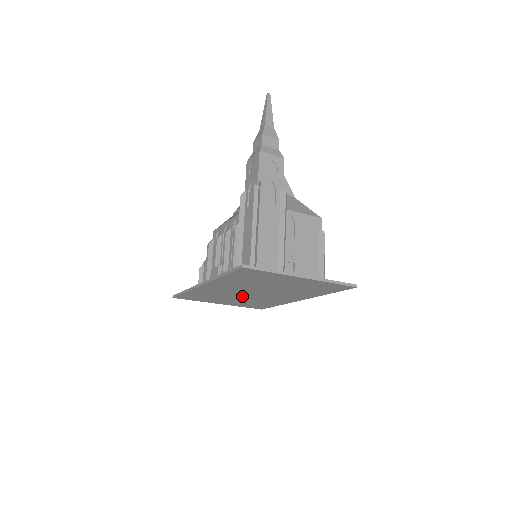
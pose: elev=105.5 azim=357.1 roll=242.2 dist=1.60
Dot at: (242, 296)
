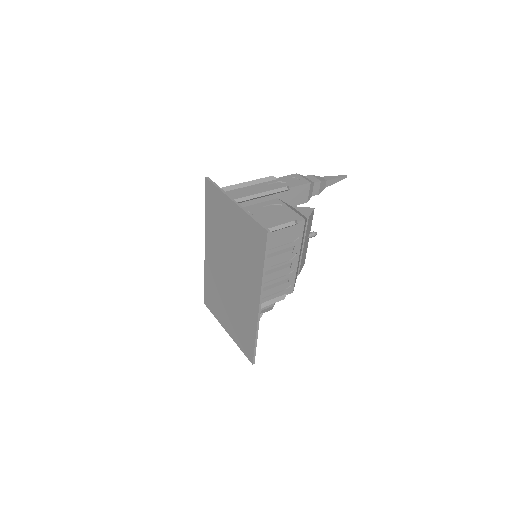
Dot at: (229, 291)
